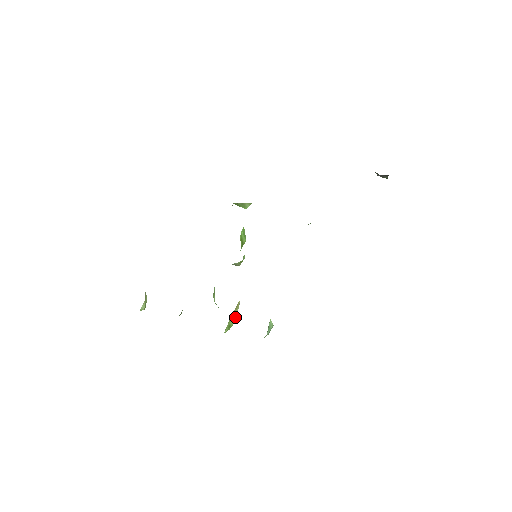
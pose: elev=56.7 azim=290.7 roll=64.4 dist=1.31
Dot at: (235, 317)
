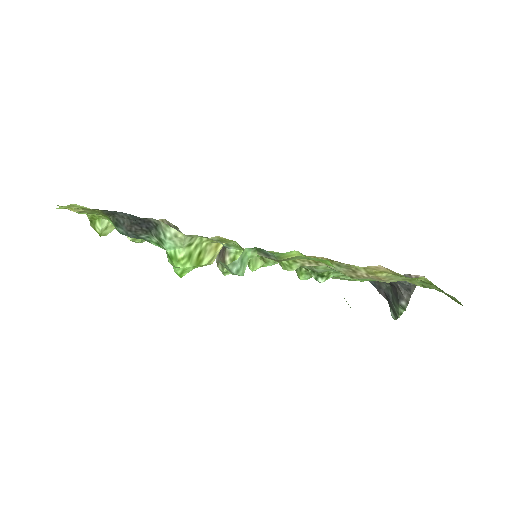
Dot at: (199, 263)
